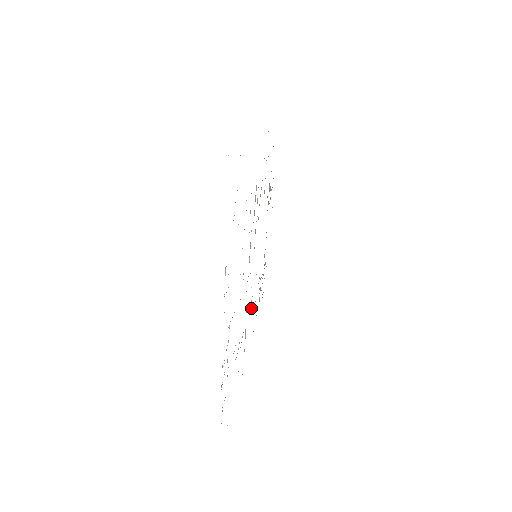
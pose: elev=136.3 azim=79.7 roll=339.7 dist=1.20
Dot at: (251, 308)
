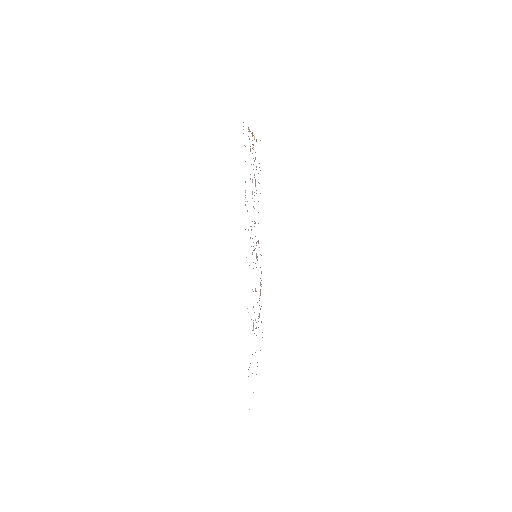
Dot at: (252, 253)
